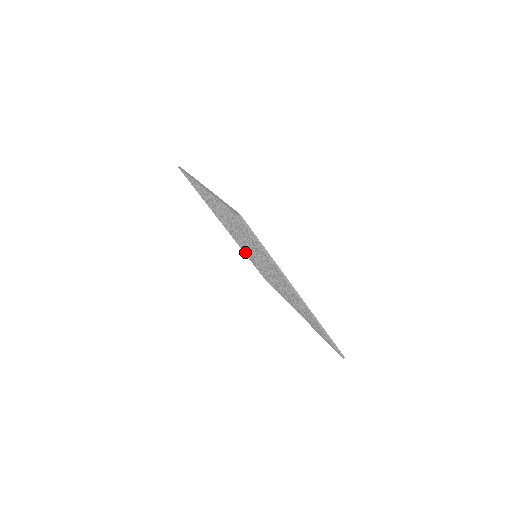
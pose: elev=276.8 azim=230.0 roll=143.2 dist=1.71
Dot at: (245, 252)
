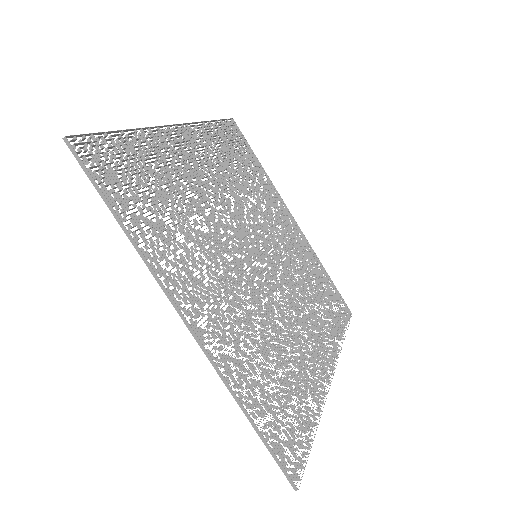
Dot at: (212, 148)
